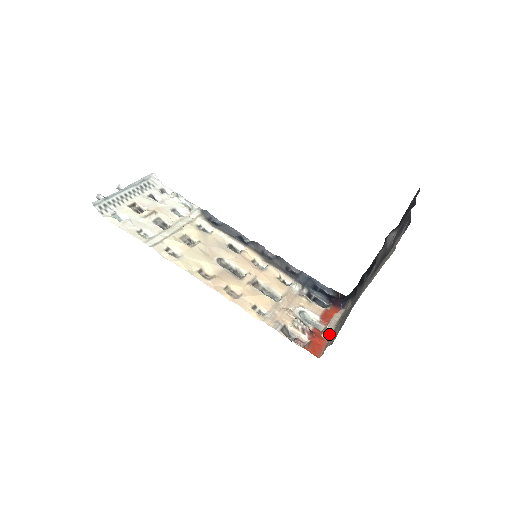
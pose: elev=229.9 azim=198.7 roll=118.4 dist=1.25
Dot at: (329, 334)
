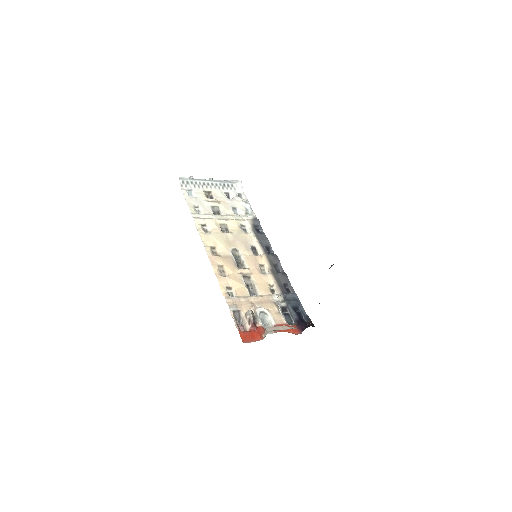
Dot at: (266, 334)
